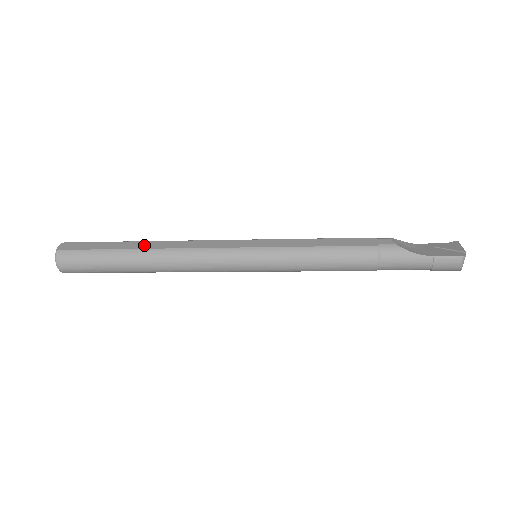
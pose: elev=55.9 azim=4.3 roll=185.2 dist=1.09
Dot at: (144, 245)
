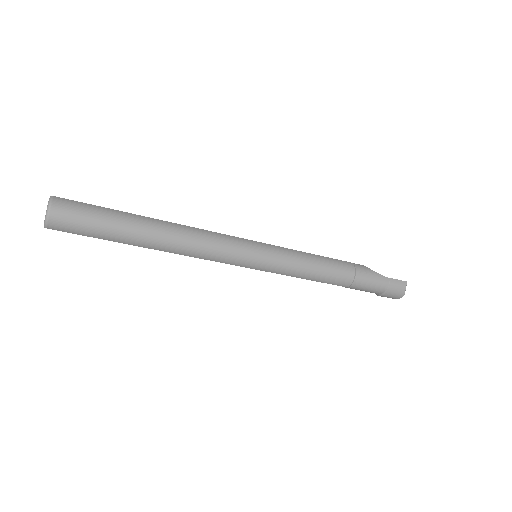
Dot at: occluded
